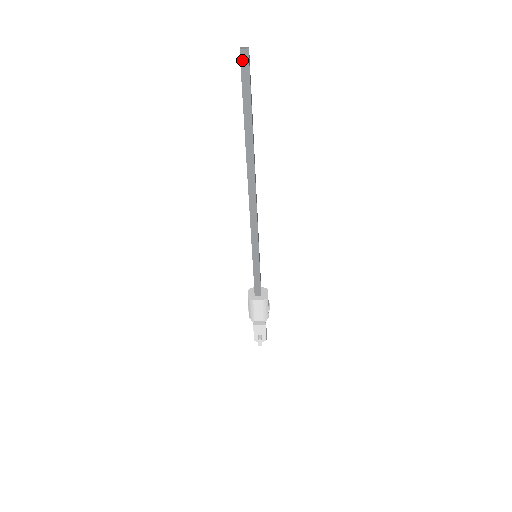
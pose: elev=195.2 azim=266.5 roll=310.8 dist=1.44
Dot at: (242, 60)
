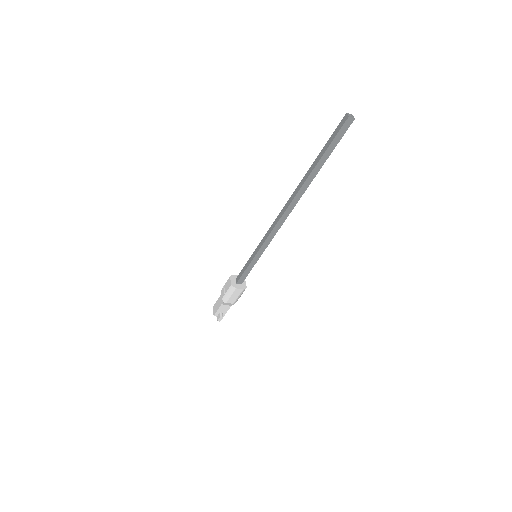
Dot at: (345, 124)
